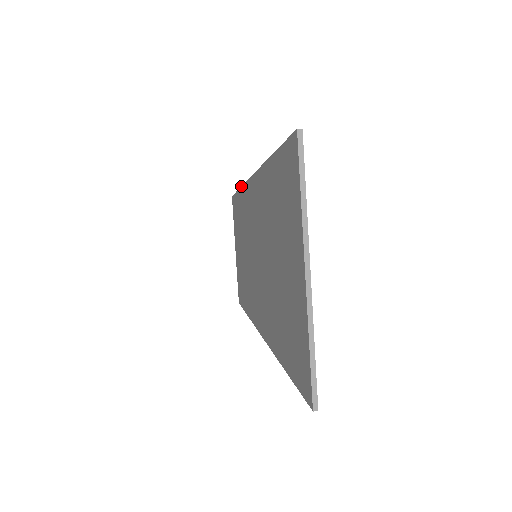
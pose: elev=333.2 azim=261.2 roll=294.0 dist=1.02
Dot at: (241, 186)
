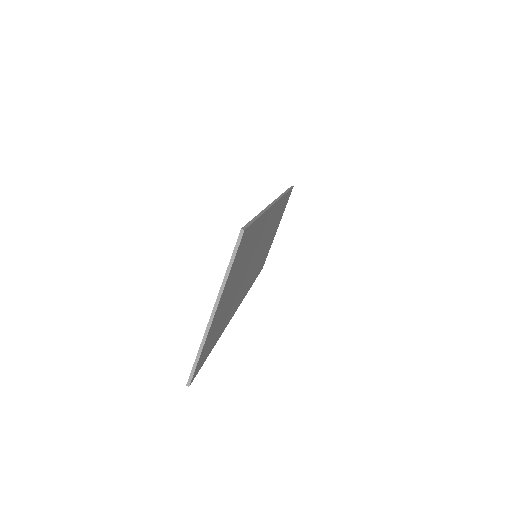
Dot at: (283, 193)
